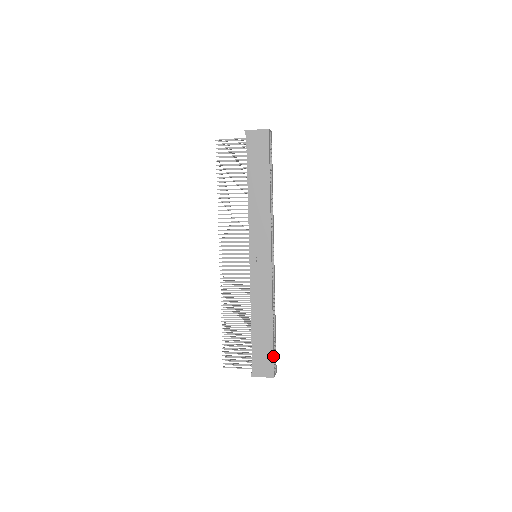
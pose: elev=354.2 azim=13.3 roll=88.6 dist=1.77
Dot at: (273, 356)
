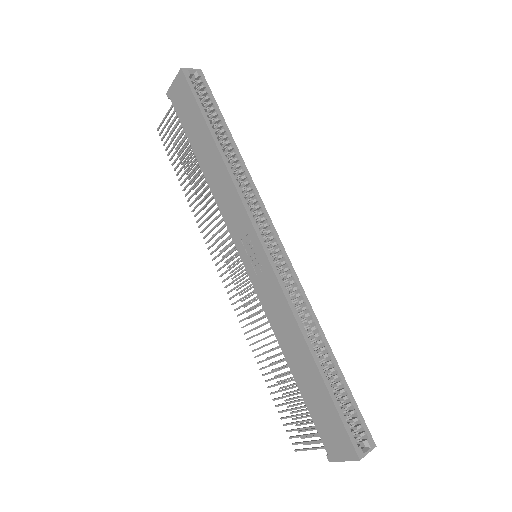
Dot at: (340, 418)
